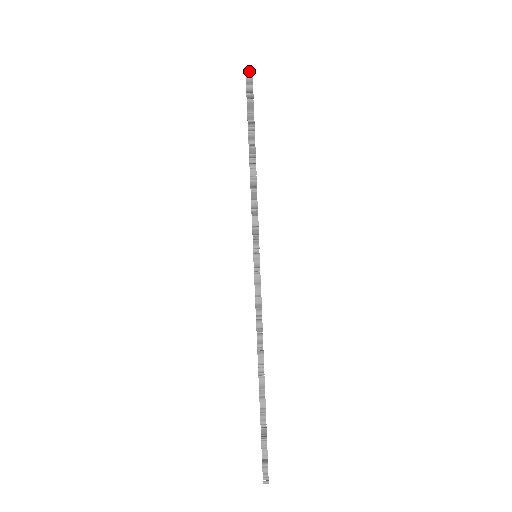
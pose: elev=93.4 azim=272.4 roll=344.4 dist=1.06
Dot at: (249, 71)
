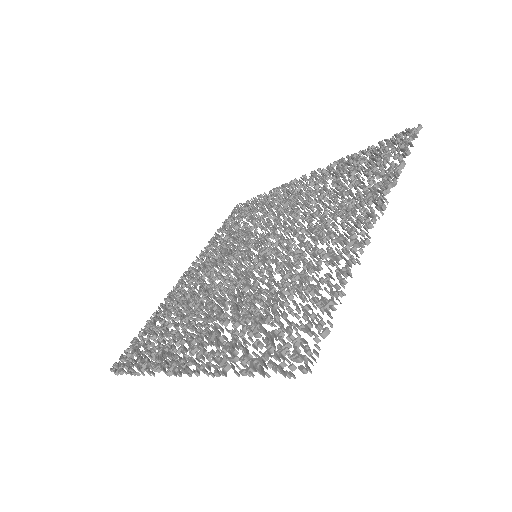
Dot at: (308, 370)
